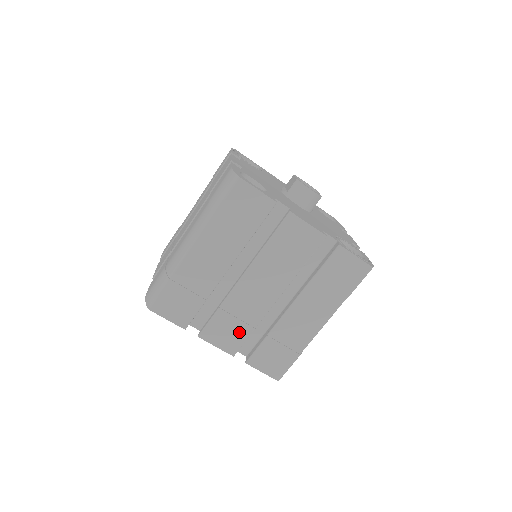
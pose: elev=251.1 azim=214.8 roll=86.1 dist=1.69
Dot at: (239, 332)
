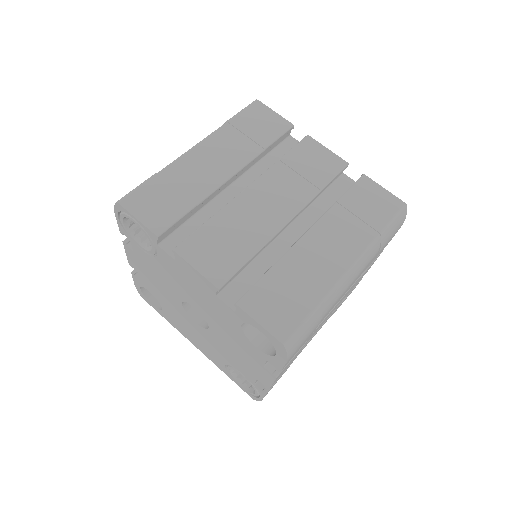
Dot at: (233, 254)
